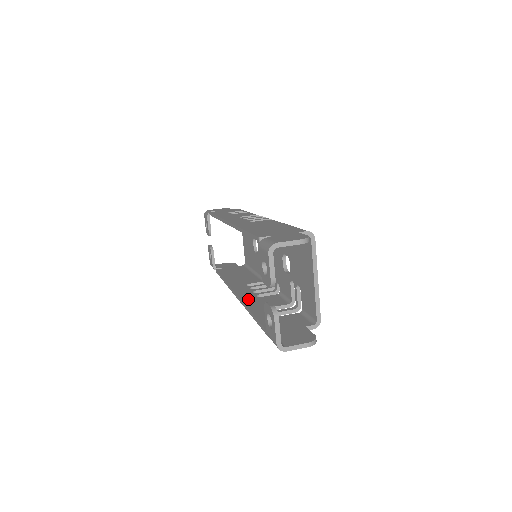
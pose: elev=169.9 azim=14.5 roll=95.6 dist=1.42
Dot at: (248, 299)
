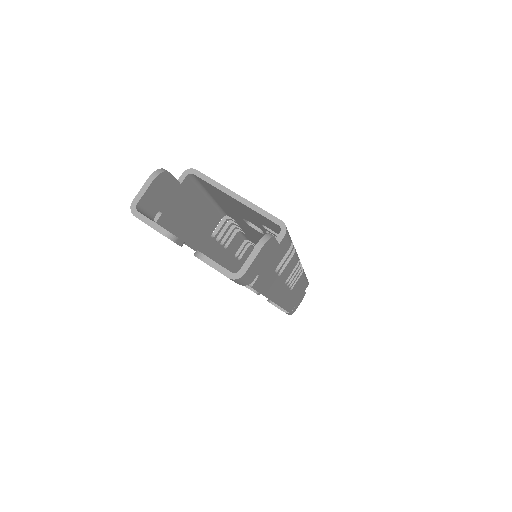
Dot at: occluded
